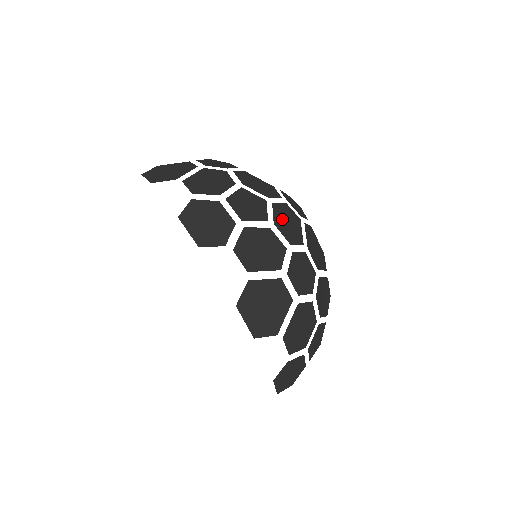
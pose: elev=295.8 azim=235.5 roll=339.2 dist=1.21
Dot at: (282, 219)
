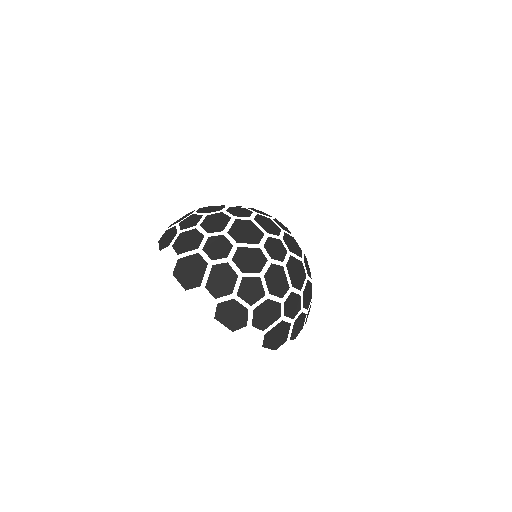
Dot at: (273, 282)
